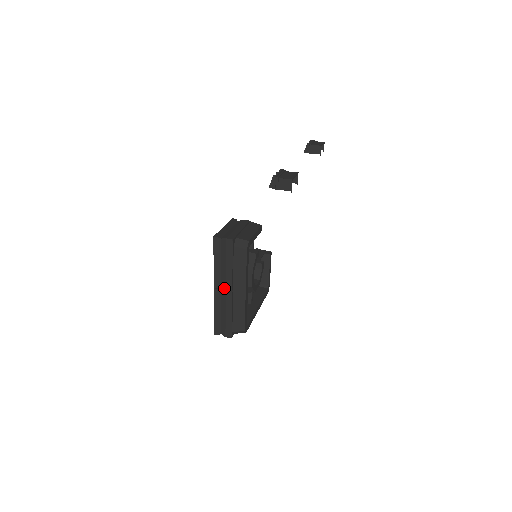
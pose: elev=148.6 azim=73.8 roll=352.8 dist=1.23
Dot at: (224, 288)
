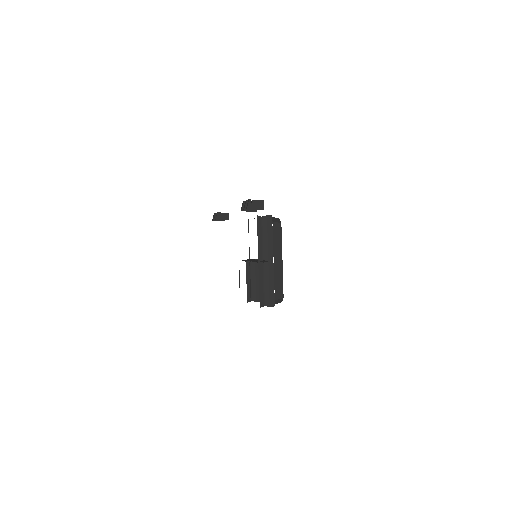
Dot at: (267, 260)
